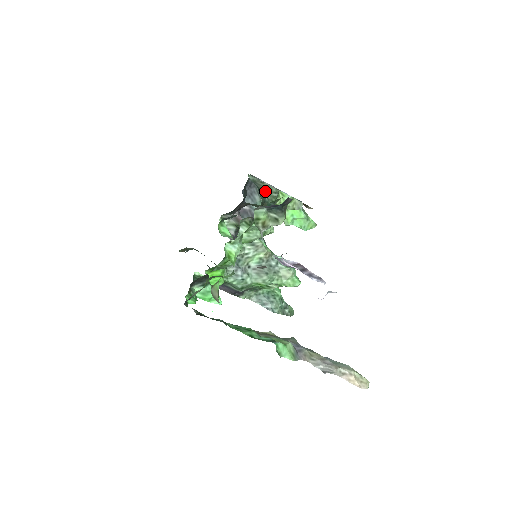
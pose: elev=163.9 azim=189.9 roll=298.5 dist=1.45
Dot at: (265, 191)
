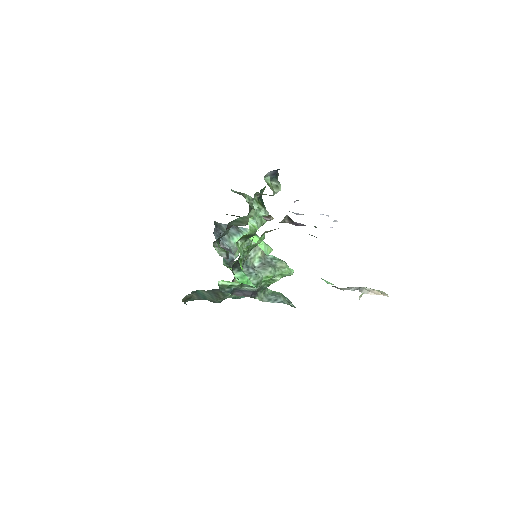
Dot at: (246, 199)
